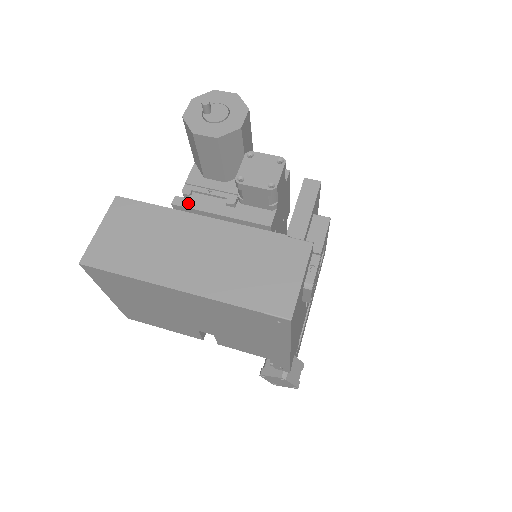
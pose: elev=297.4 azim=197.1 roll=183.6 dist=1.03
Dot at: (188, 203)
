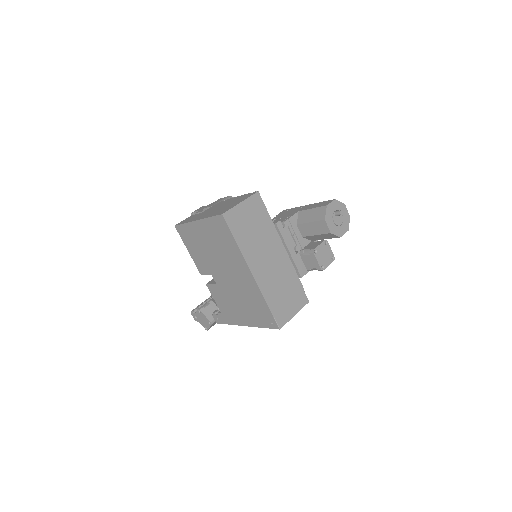
Dot at: (282, 230)
